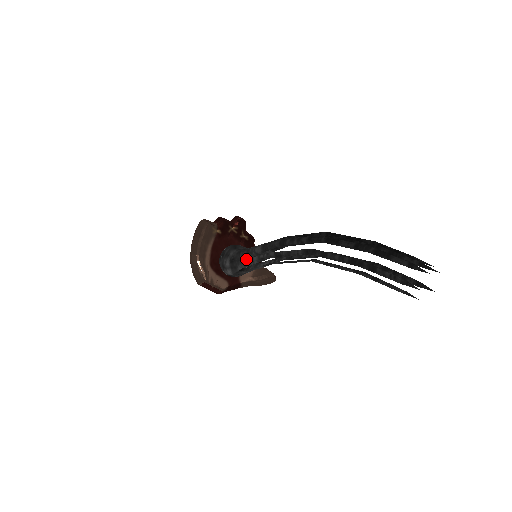
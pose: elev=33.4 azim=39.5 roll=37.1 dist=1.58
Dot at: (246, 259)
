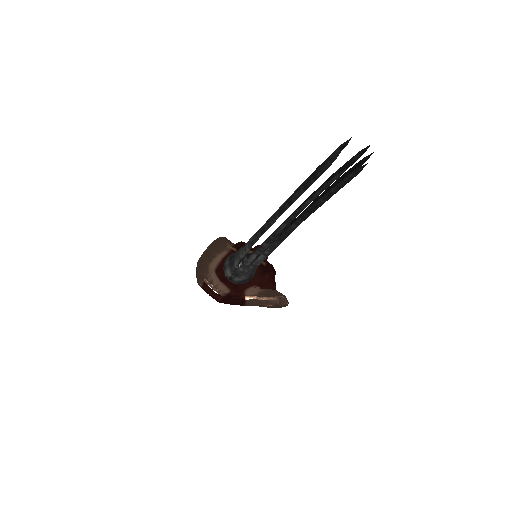
Dot at: (241, 250)
